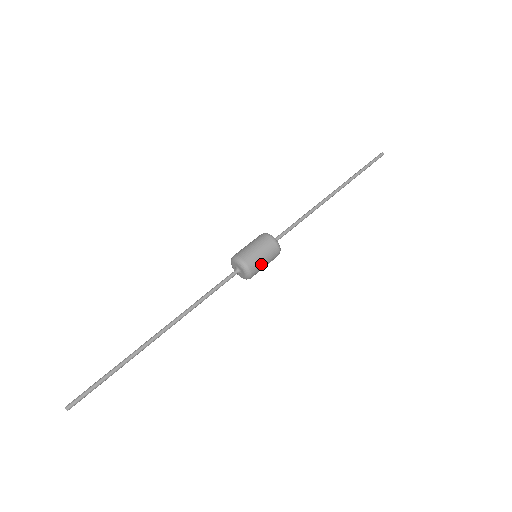
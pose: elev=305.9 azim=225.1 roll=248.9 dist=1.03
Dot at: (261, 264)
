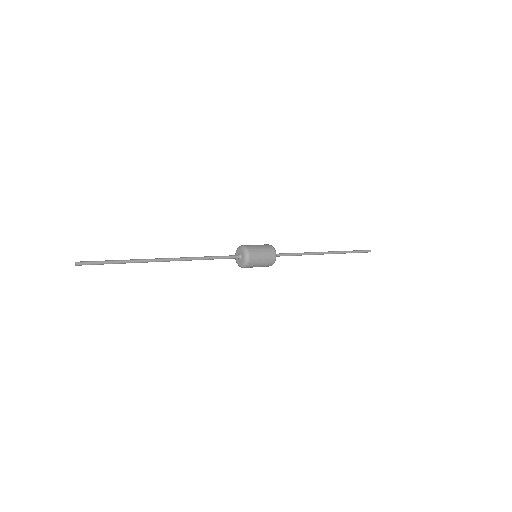
Dot at: (258, 252)
